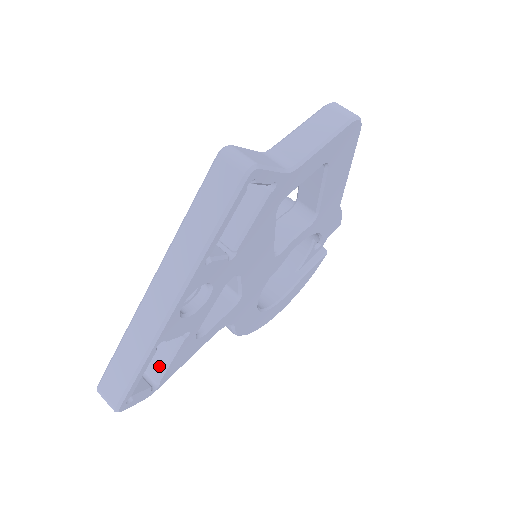
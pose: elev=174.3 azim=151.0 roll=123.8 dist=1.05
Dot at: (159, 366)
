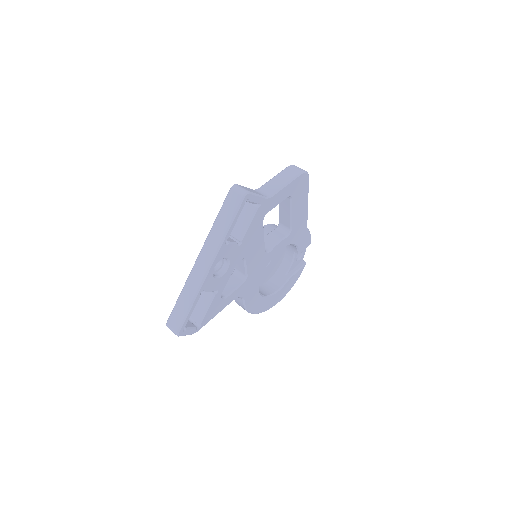
Dot at: (200, 314)
